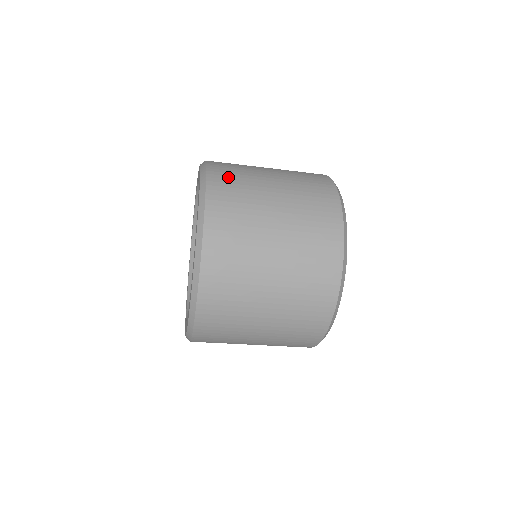
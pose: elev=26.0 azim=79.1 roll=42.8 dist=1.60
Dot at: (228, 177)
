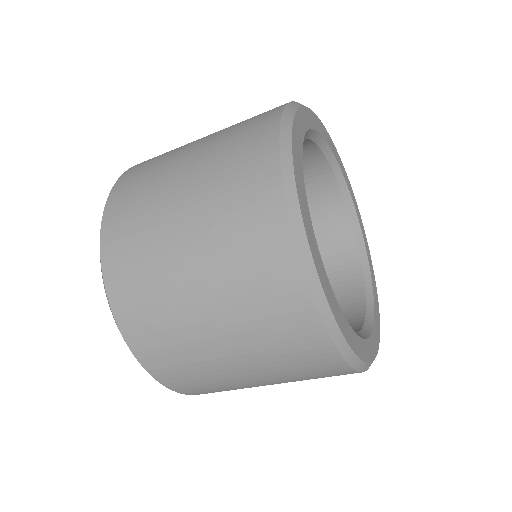
Dot at: occluded
